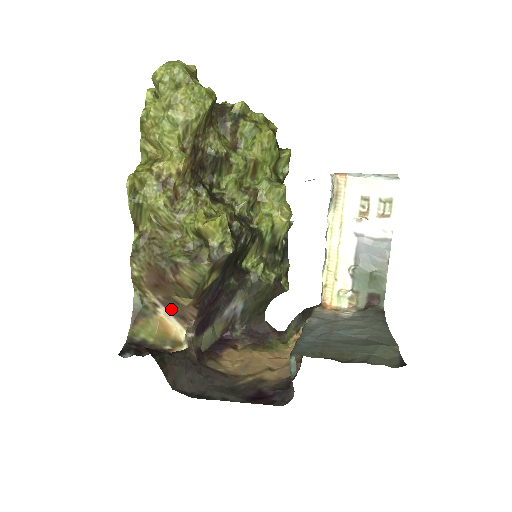
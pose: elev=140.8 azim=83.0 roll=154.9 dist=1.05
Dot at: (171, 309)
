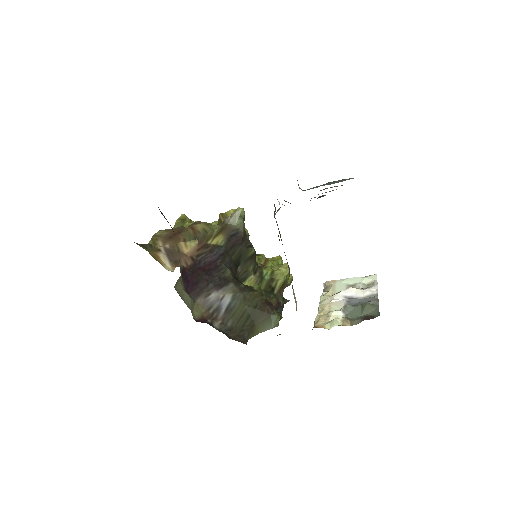
Dot at: (170, 256)
